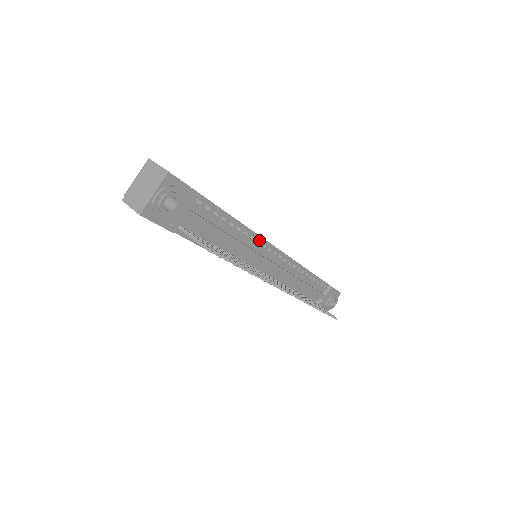
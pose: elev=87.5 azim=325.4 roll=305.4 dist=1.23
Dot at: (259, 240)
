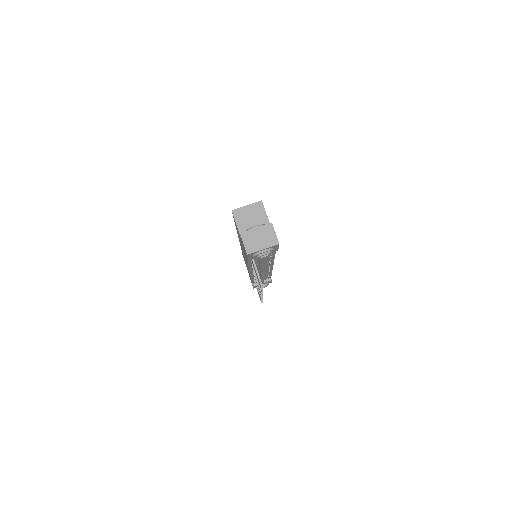
Dot at: (271, 262)
